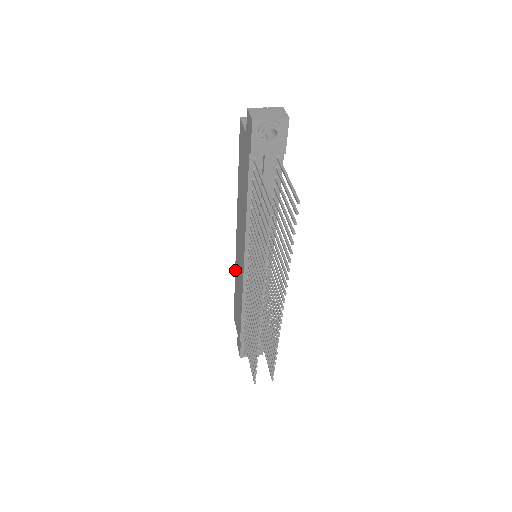
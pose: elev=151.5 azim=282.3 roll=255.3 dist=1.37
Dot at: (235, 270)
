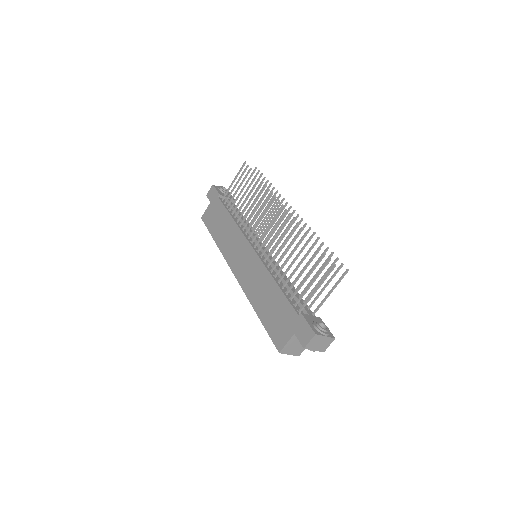
Dot at: (248, 298)
